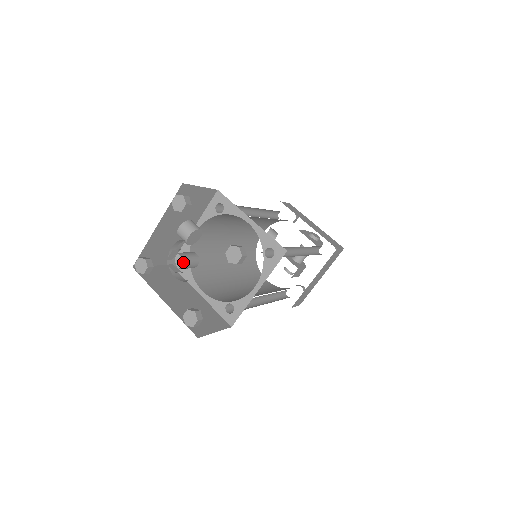
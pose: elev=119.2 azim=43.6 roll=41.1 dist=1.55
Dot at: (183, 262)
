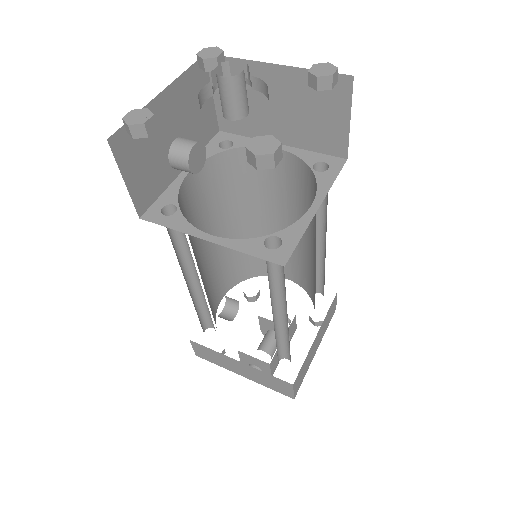
Dot at: (243, 71)
